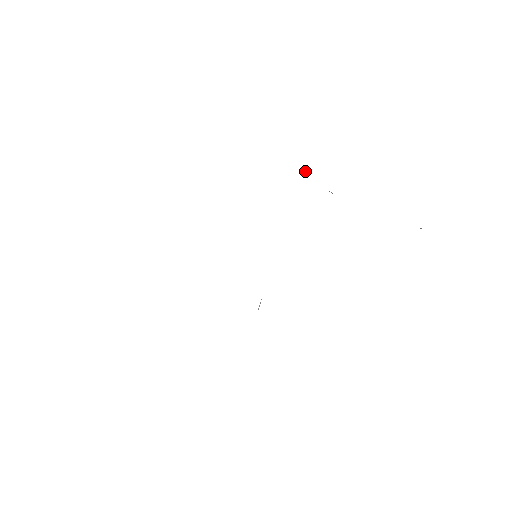
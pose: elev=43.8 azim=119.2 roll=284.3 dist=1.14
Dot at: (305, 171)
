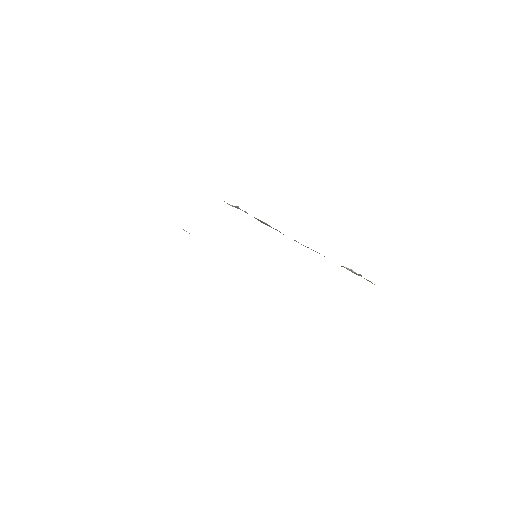
Dot at: (239, 208)
